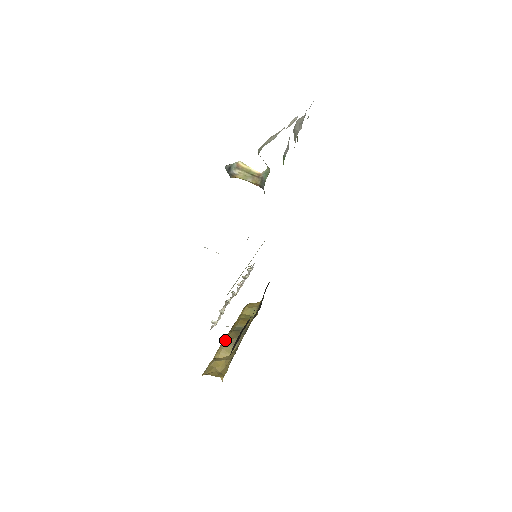
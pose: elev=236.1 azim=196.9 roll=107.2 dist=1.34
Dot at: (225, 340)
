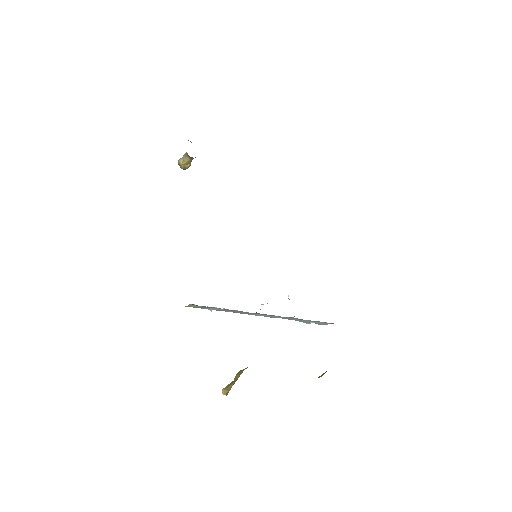
Dot at: occluded
